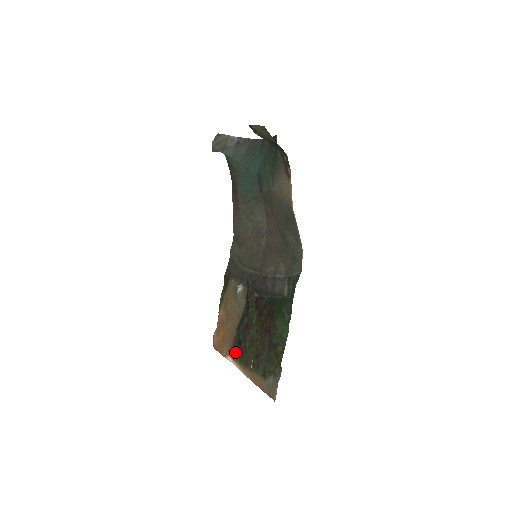
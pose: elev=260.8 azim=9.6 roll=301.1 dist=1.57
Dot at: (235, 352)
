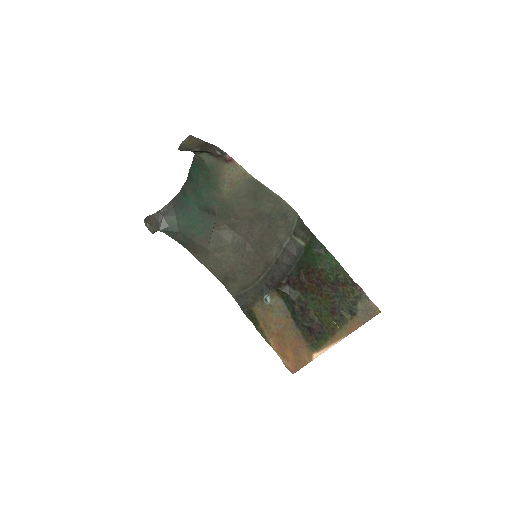
Dot at: (314, 343)
